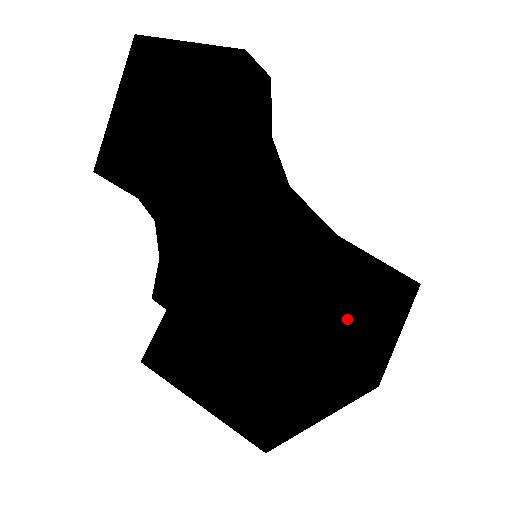
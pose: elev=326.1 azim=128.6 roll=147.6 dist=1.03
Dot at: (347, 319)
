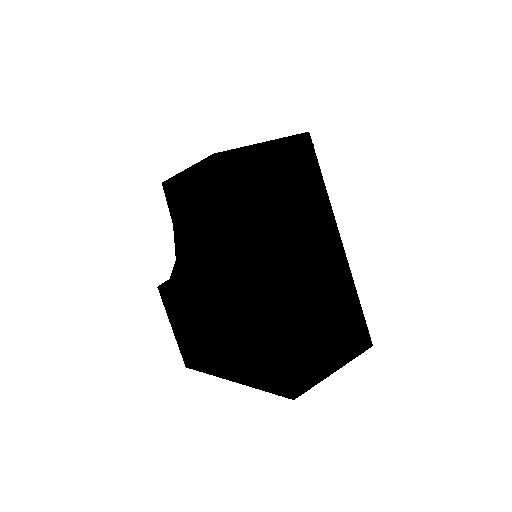
Dot at: (303, 189)
